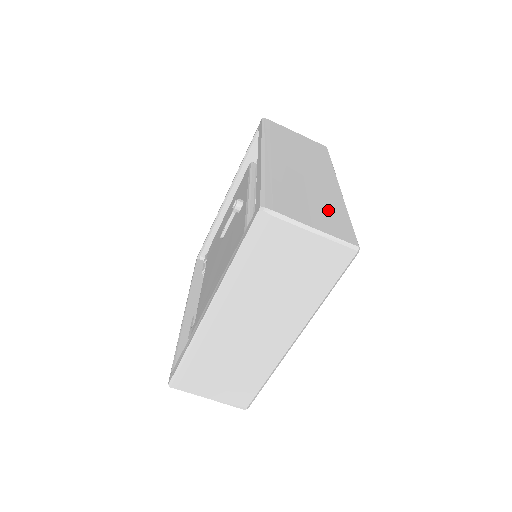
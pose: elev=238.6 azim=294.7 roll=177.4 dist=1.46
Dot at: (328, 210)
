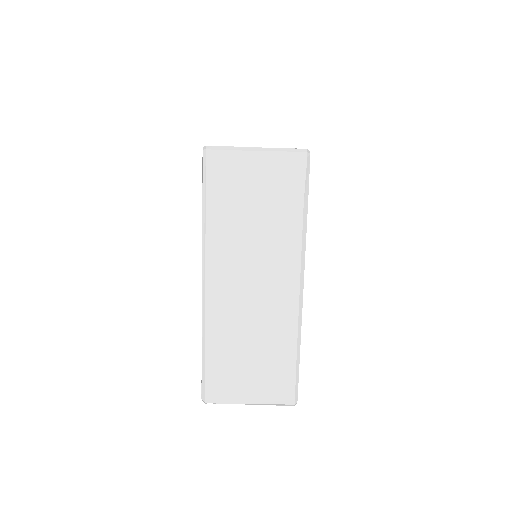
Dot at: occluded
